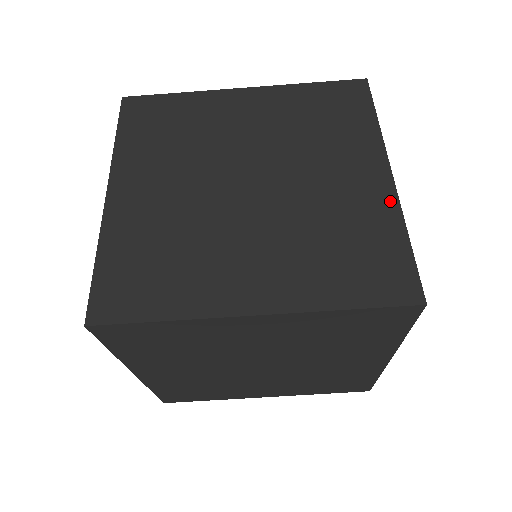
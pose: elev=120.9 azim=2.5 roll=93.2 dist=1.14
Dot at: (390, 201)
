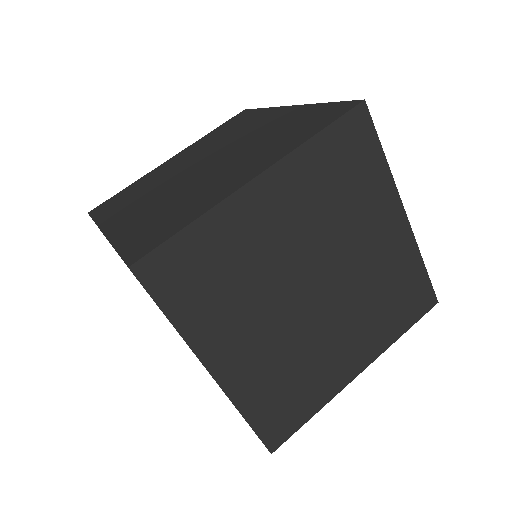
Dot at: (337, 388)
